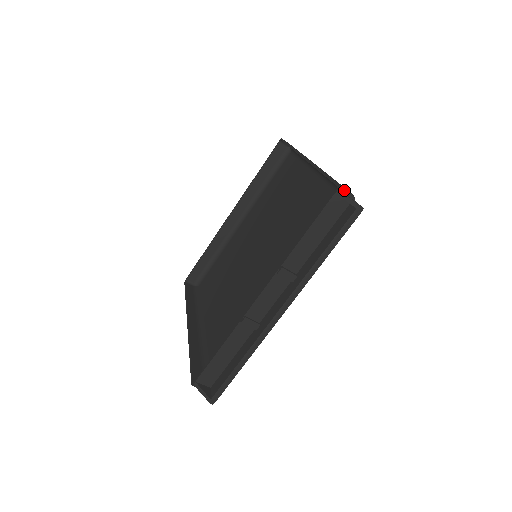
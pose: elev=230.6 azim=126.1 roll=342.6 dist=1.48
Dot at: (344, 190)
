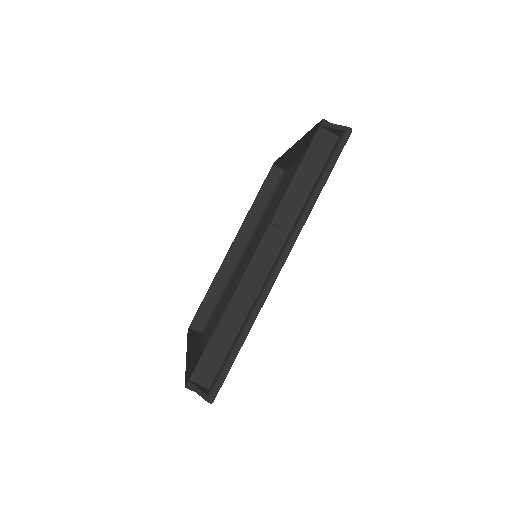
Dot at: occluded
